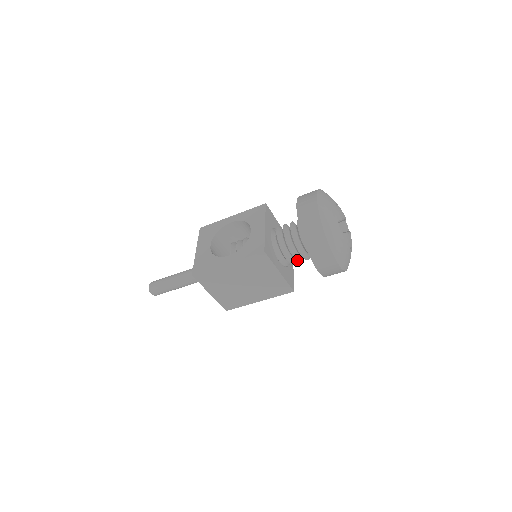
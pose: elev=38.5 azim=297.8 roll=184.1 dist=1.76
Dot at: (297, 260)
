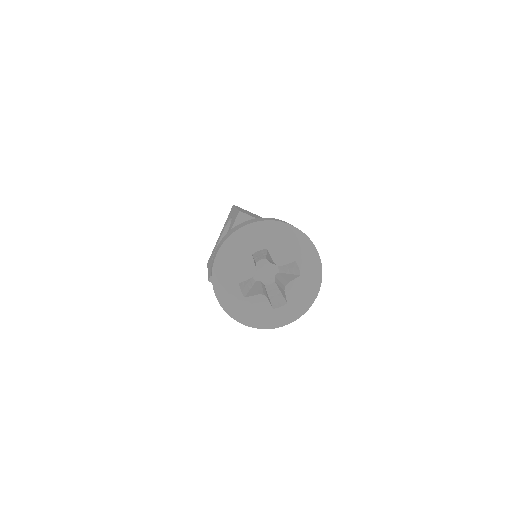
Dot at: occluded
